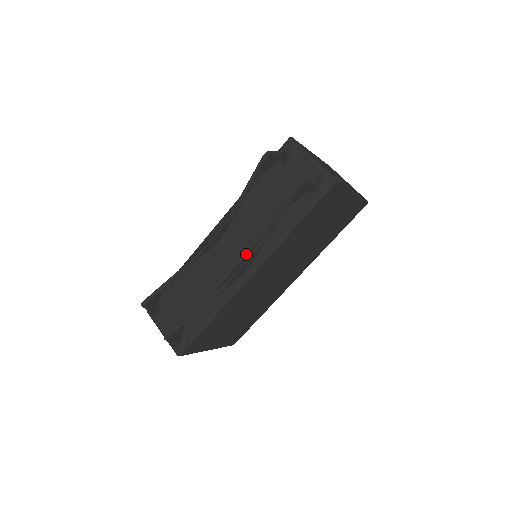
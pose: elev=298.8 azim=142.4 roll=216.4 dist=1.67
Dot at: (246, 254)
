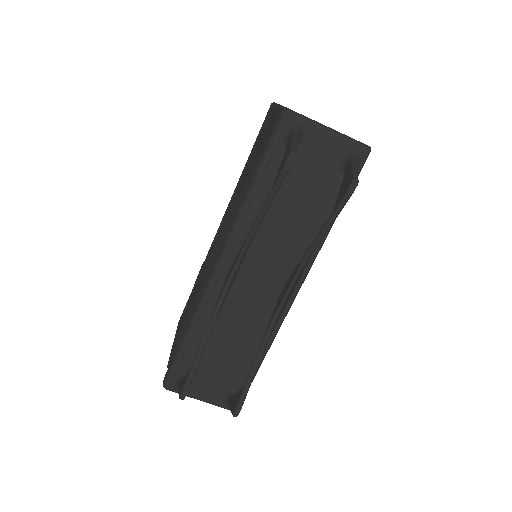
Dot at: (281, 275)
